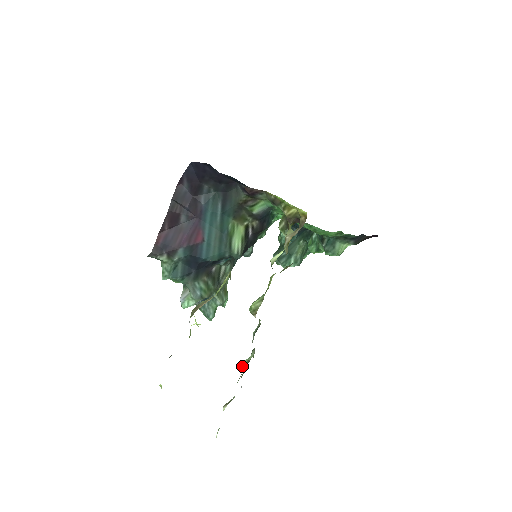
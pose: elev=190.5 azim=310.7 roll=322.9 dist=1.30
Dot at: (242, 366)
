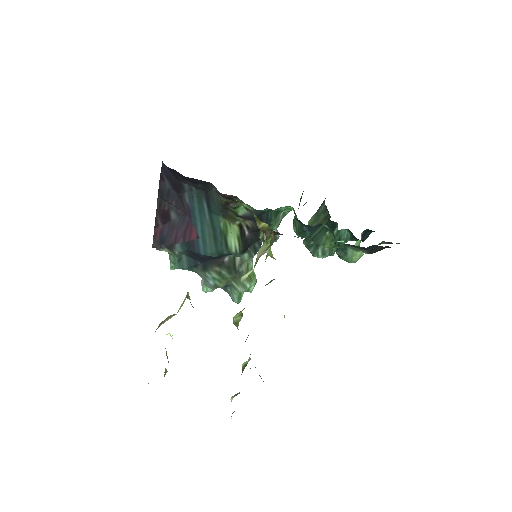
Dot at: (242, 367)
